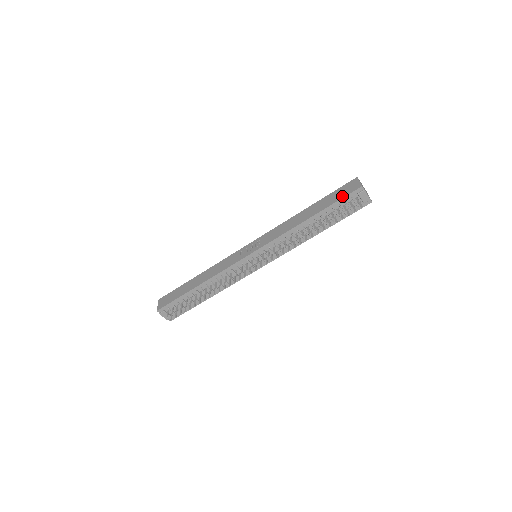
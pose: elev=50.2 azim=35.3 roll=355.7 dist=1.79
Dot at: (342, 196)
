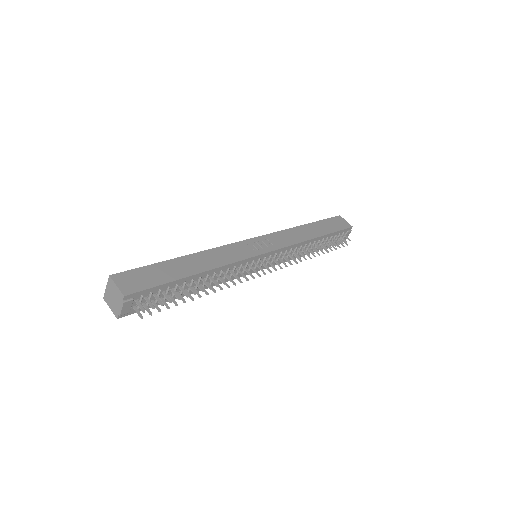
Dot at: (340, 228)
